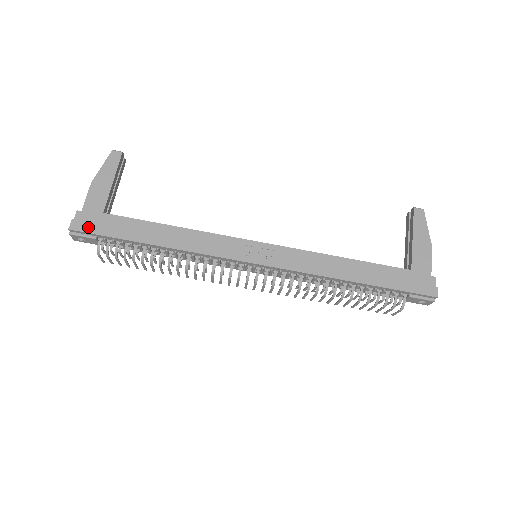
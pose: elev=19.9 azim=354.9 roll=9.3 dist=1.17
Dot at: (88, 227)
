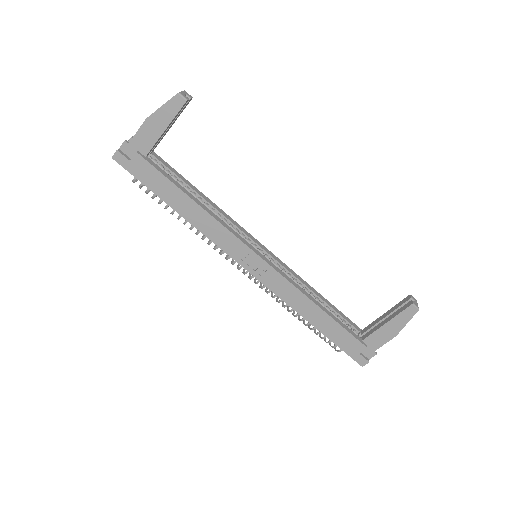
Dot at: (128, 165)
